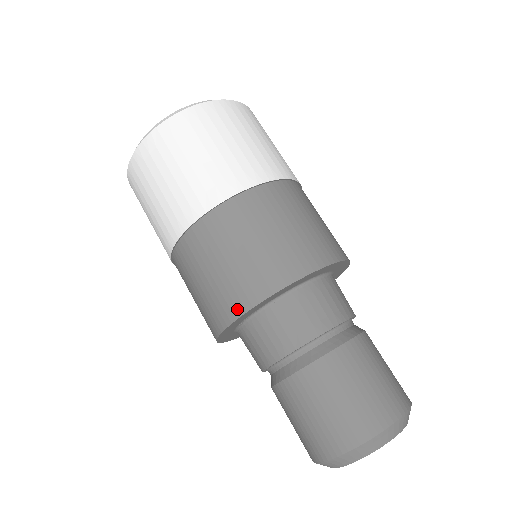
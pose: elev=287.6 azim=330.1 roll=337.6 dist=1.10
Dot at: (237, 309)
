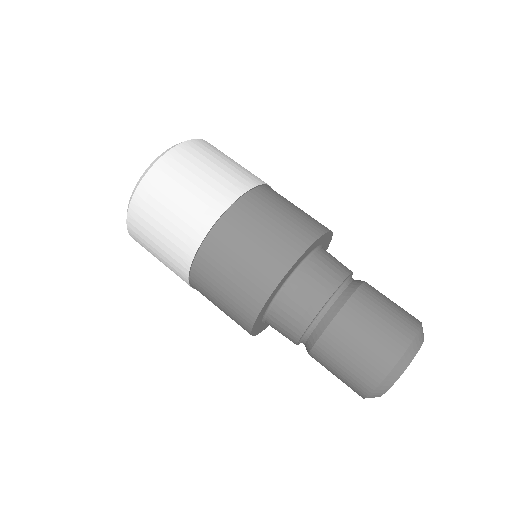
Dot at: (246, 327)
